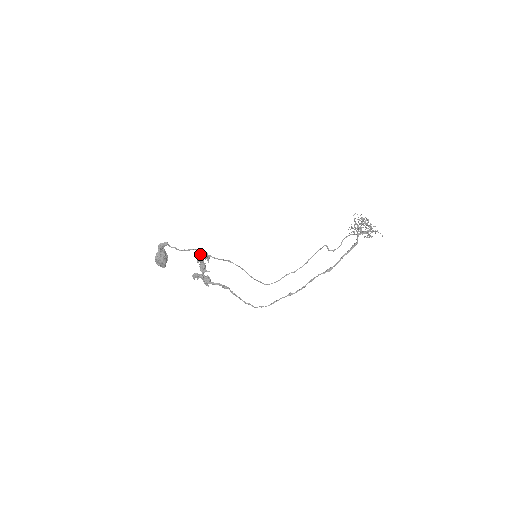
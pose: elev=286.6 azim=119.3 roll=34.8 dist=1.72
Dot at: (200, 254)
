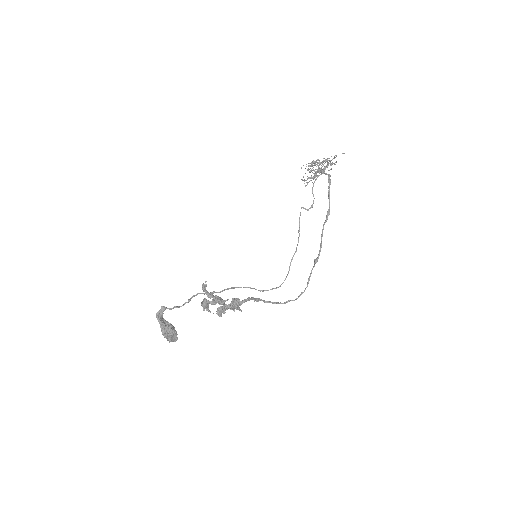
Dot at: (206, 291)
